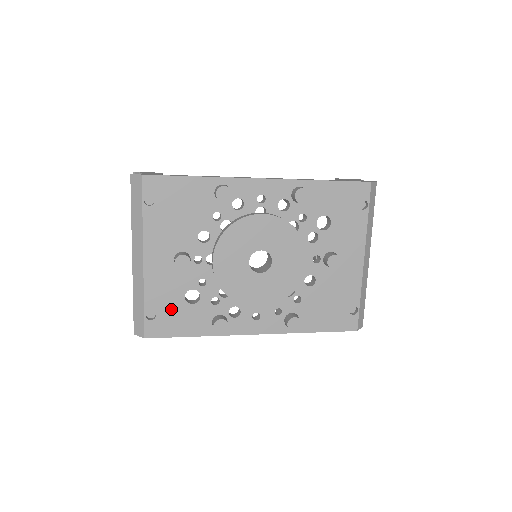
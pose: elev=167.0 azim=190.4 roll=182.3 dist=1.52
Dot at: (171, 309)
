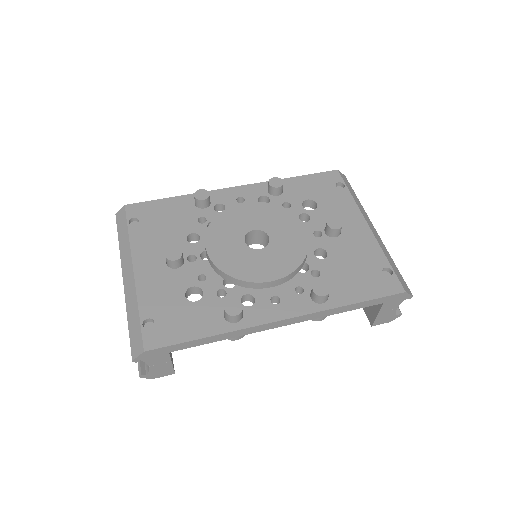
Dot at: (172, 312)
